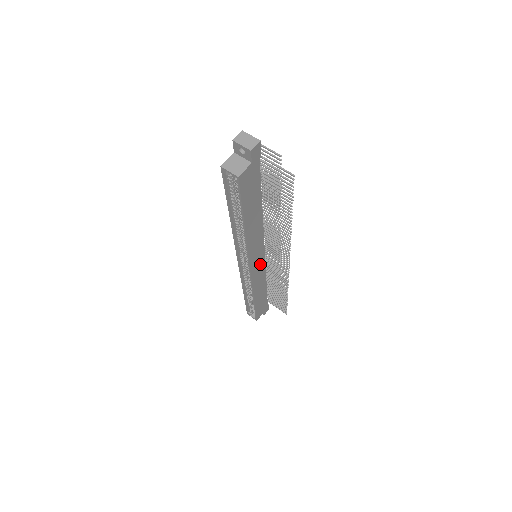
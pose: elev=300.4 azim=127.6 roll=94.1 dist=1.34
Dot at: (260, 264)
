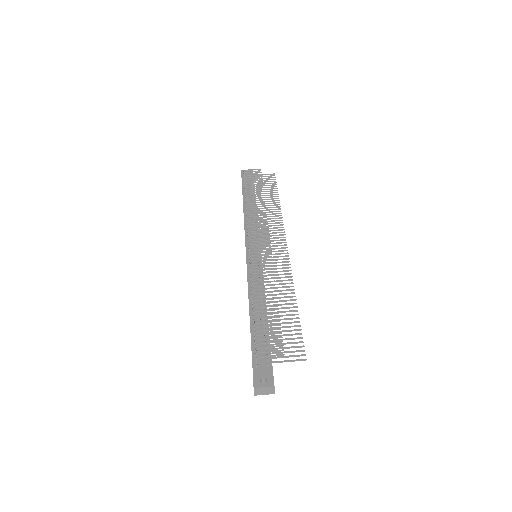
Dot at: occluded
